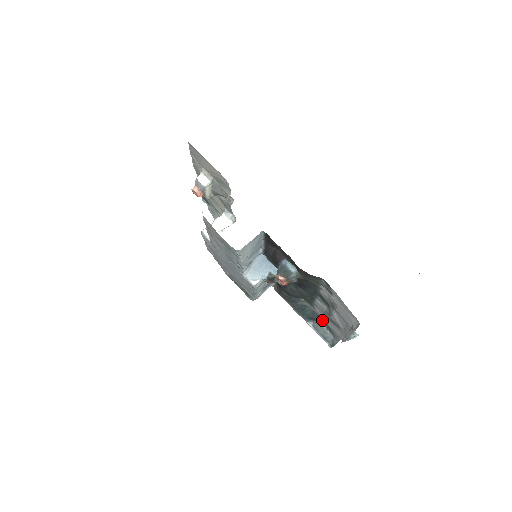
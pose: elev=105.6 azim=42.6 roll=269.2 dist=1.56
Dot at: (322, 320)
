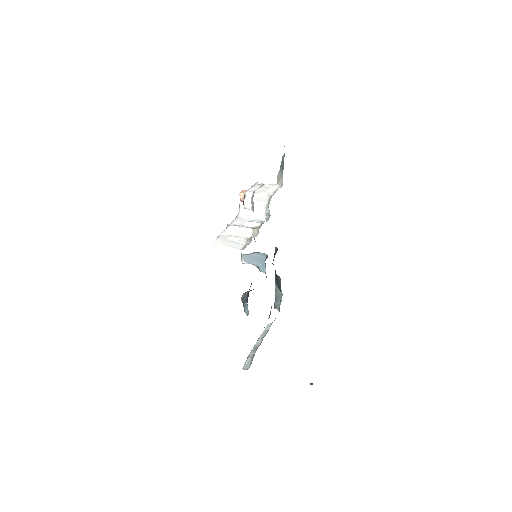
Dot at: occluded
